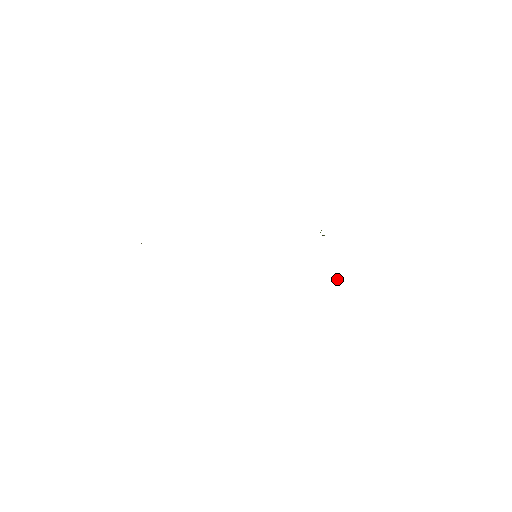
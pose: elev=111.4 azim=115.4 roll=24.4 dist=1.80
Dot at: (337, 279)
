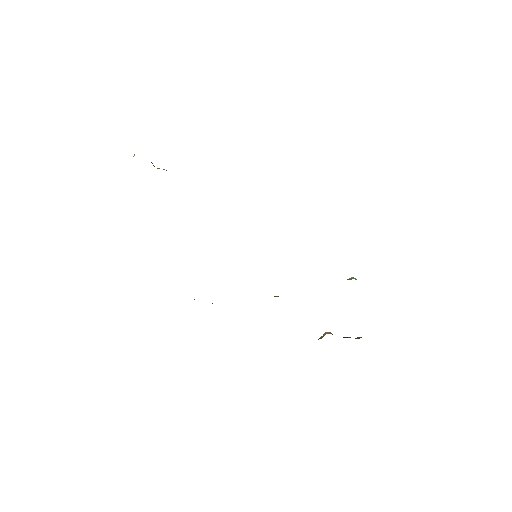
Dot at: (324, 333)
